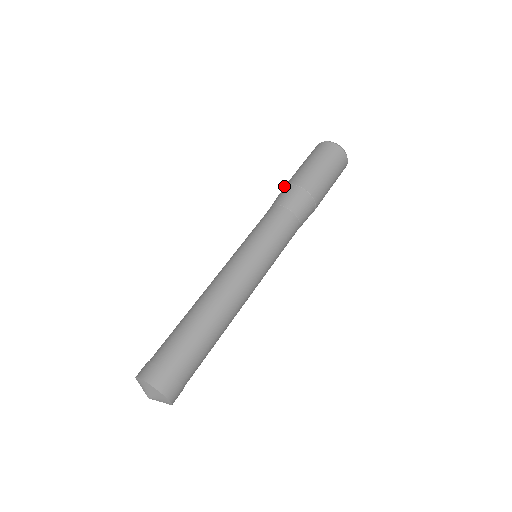
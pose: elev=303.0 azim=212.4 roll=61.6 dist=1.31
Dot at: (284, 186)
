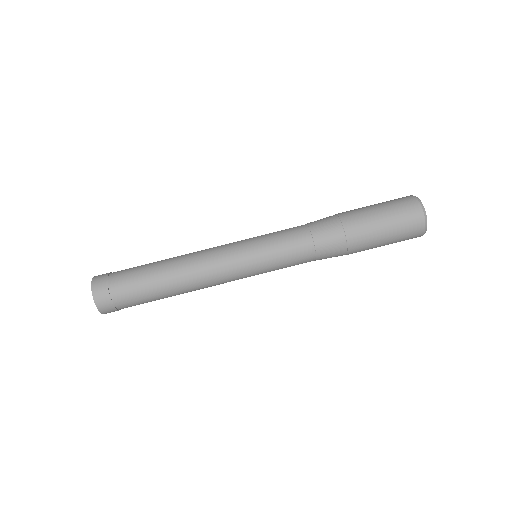
Dot at: (335, 214)
